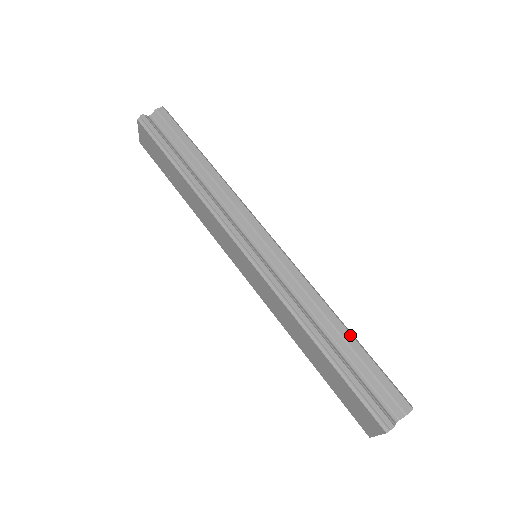
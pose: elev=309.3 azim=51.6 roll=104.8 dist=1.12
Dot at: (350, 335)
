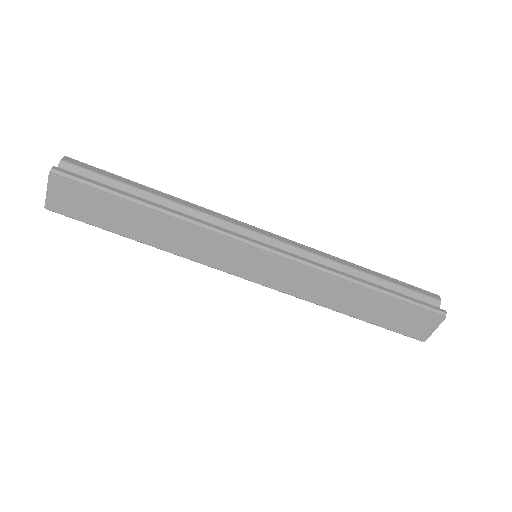
Dot at: (372, 271)
